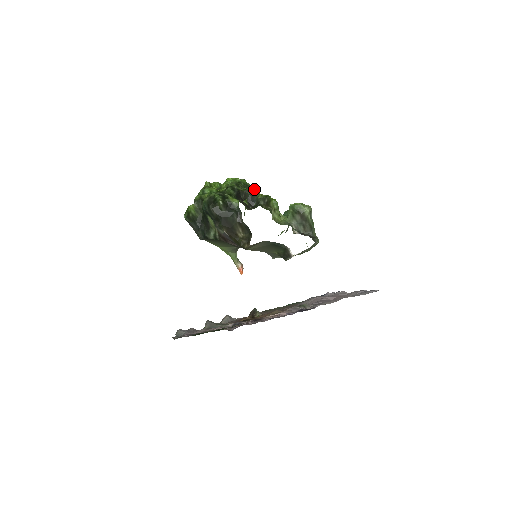
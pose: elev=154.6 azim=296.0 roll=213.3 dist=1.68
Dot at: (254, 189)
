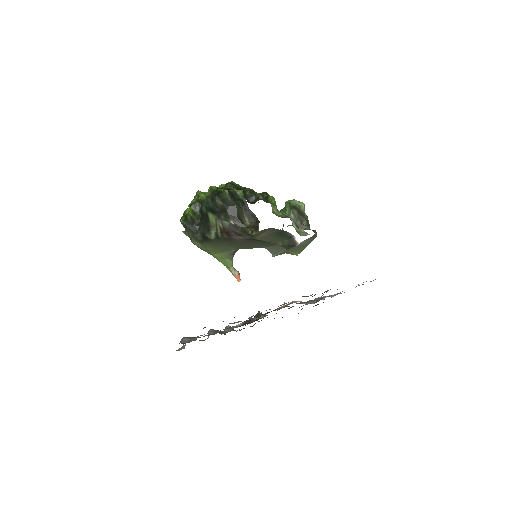
Dot at: occluded
